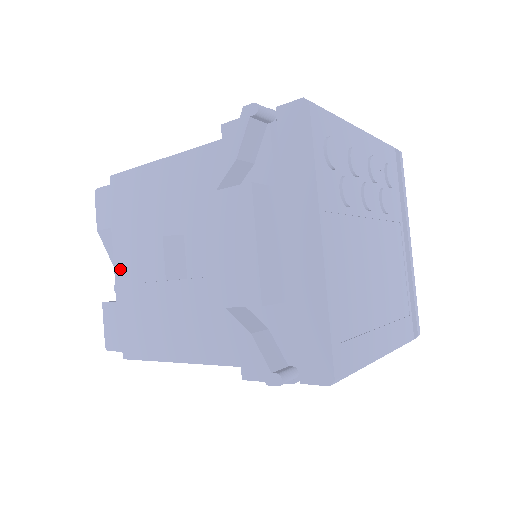
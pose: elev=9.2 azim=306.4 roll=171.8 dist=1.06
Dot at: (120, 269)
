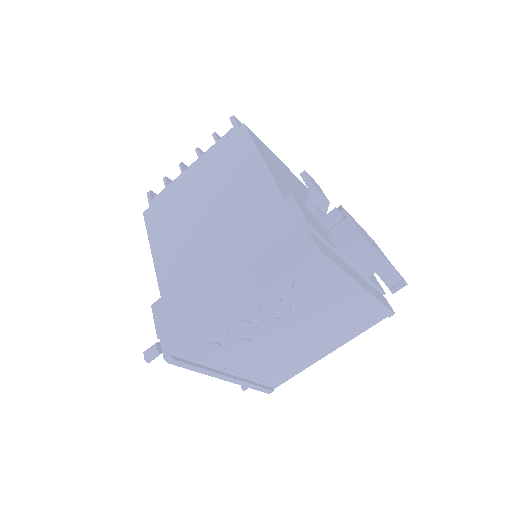
Dot at: occluded
